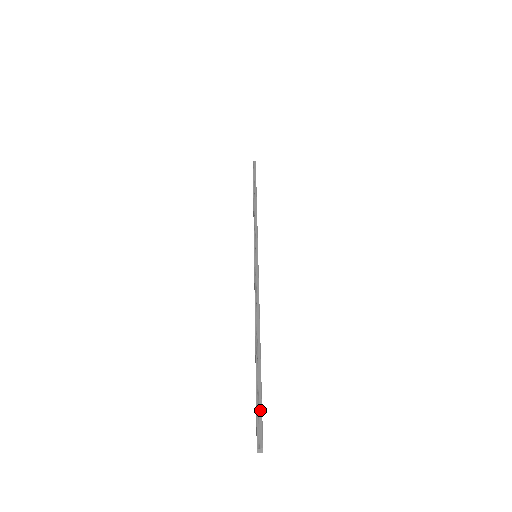
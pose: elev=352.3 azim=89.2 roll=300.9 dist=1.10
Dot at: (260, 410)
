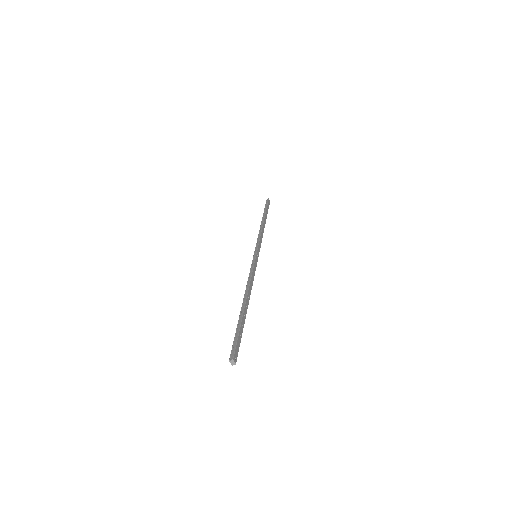
Dot at: (236, 340)
